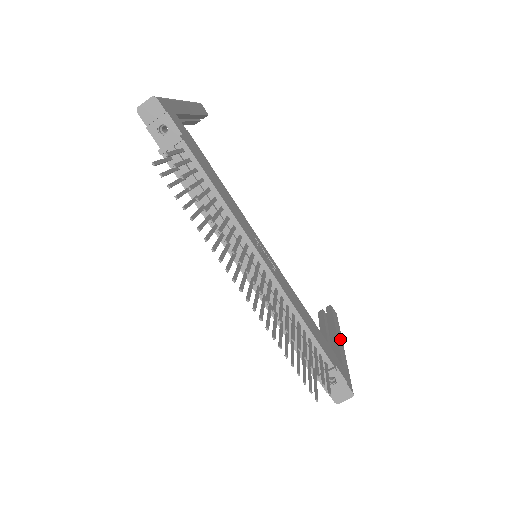
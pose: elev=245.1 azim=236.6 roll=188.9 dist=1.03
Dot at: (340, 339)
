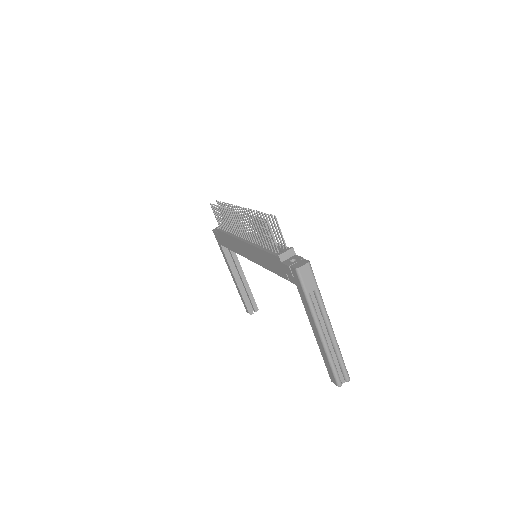
Dot at: occluded
